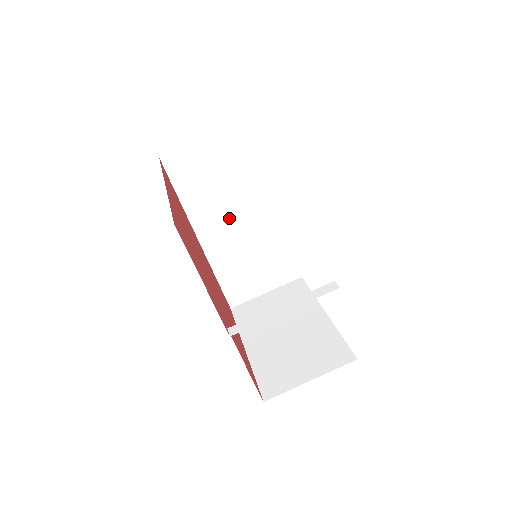
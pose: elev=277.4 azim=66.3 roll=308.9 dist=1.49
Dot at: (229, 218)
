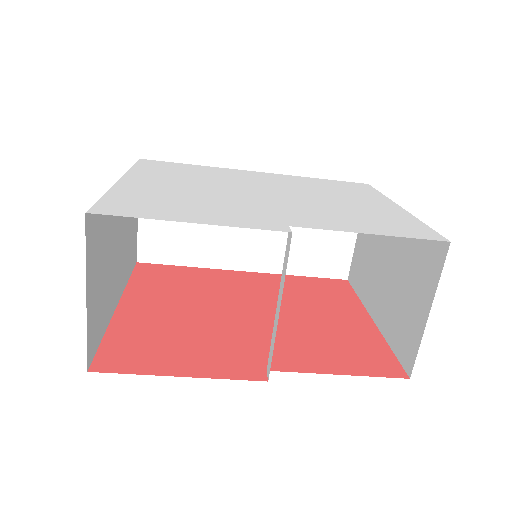
Dot at: (238, 230)
